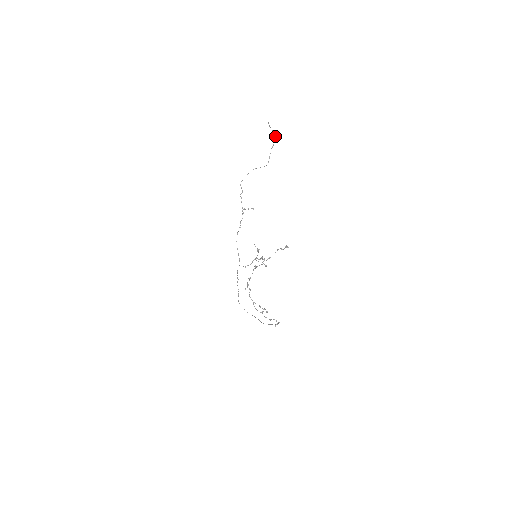
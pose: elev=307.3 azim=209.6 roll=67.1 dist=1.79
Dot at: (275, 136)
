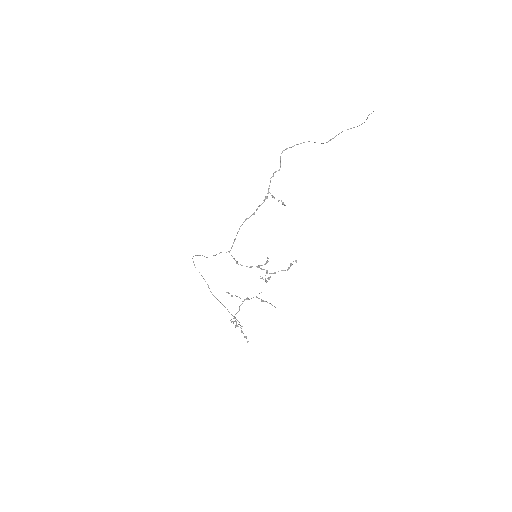
Dot at: occluded
